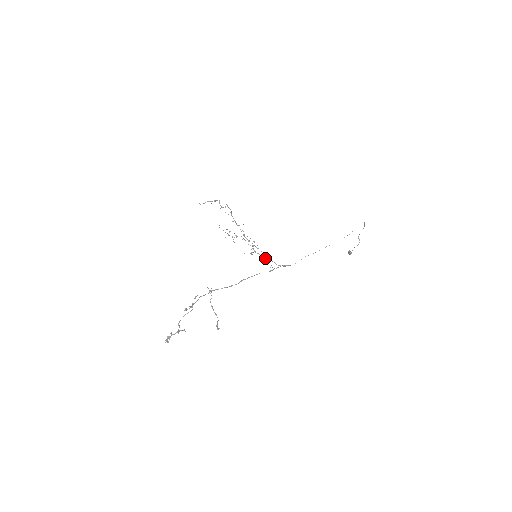
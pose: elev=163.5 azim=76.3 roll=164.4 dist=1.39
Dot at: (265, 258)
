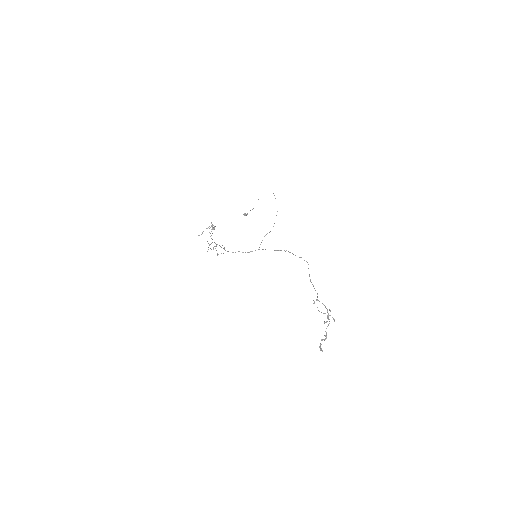
Dot at: occluded
